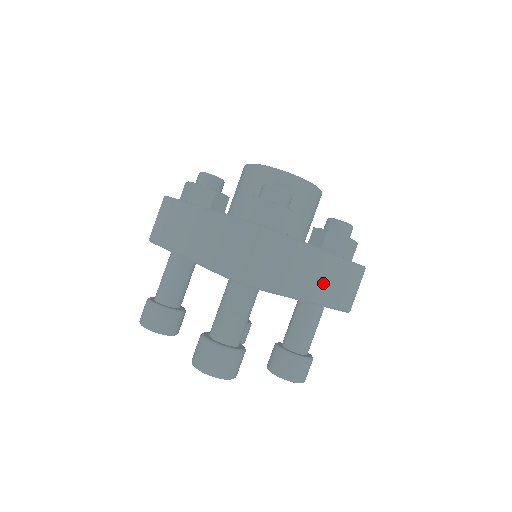
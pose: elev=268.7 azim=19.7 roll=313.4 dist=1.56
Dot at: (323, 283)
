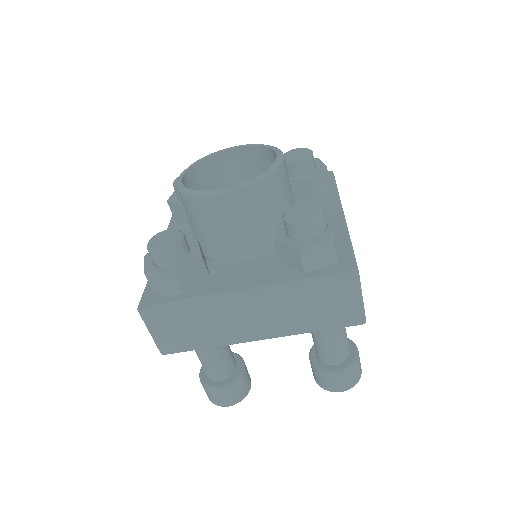
Dot at: occluded
